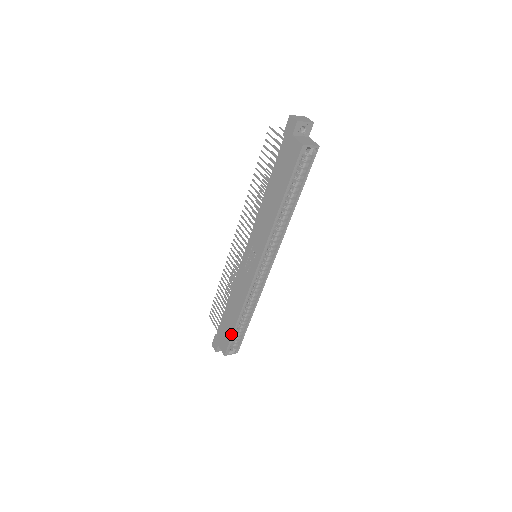
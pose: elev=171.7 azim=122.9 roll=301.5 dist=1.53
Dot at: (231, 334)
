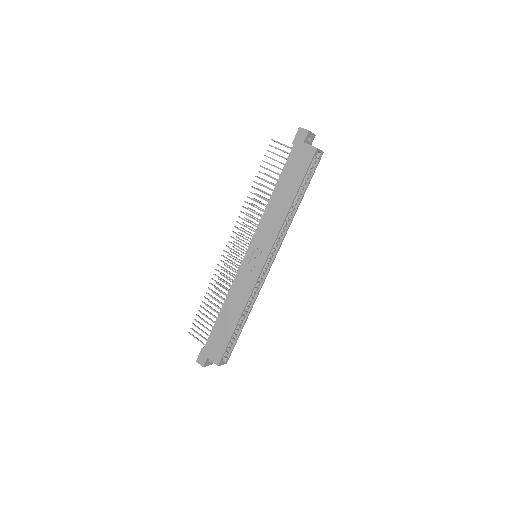
Dot at: (229, 339)
